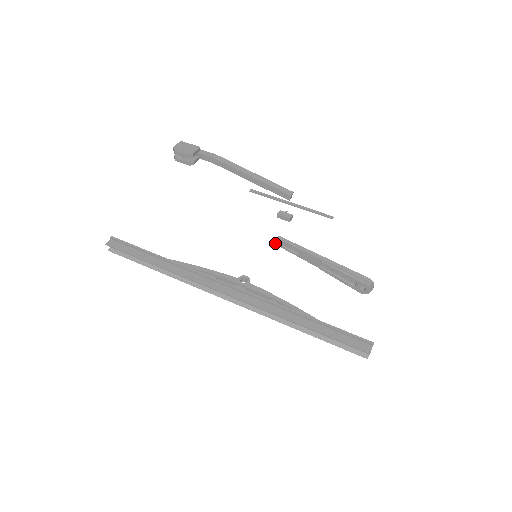
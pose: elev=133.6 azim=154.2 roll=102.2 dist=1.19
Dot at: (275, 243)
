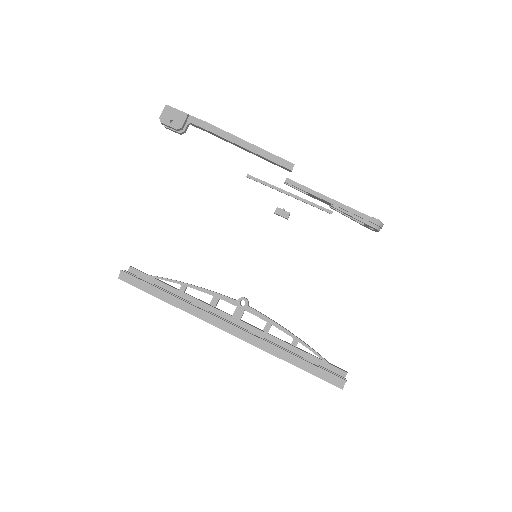
Dot at: (284, 183)
